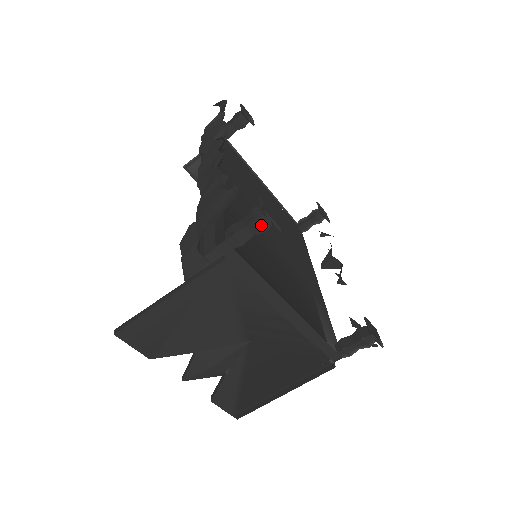
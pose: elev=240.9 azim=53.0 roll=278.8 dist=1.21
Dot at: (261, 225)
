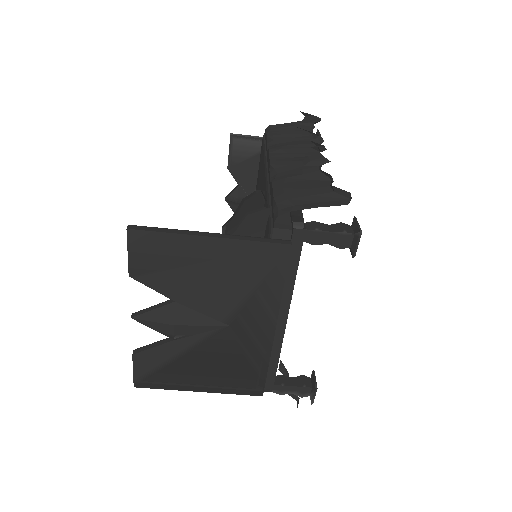
Dot at: (344, 241)
